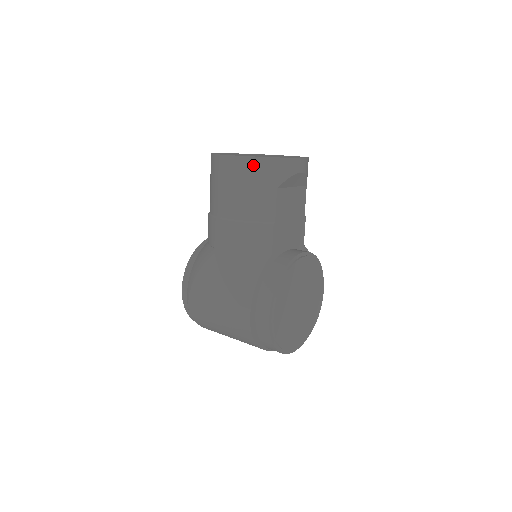
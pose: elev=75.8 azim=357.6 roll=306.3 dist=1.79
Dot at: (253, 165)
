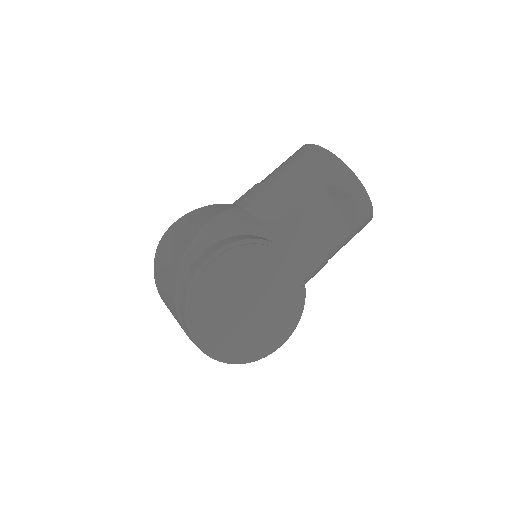
Dot at: (321, 155)
